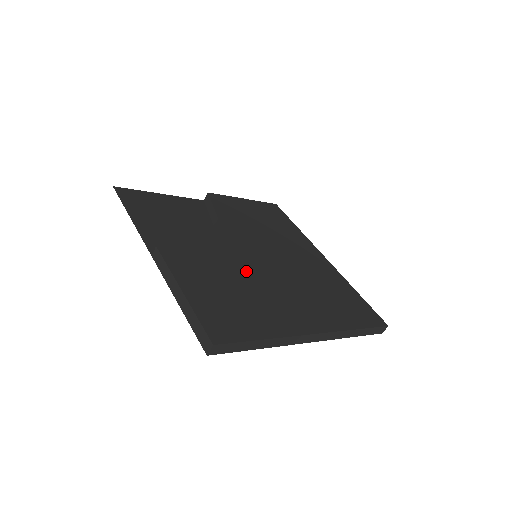
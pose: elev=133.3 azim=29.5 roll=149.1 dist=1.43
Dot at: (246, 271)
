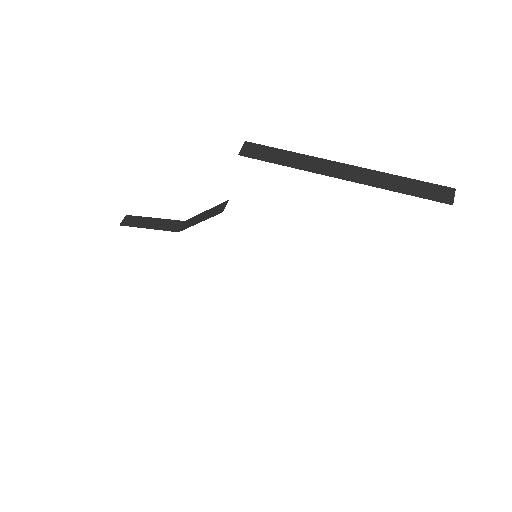
Dot at: occluded
